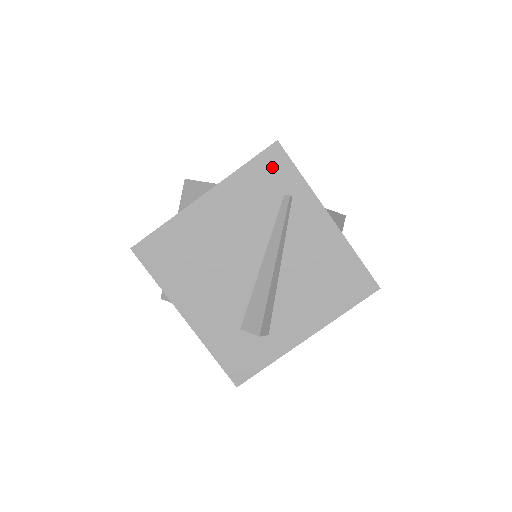
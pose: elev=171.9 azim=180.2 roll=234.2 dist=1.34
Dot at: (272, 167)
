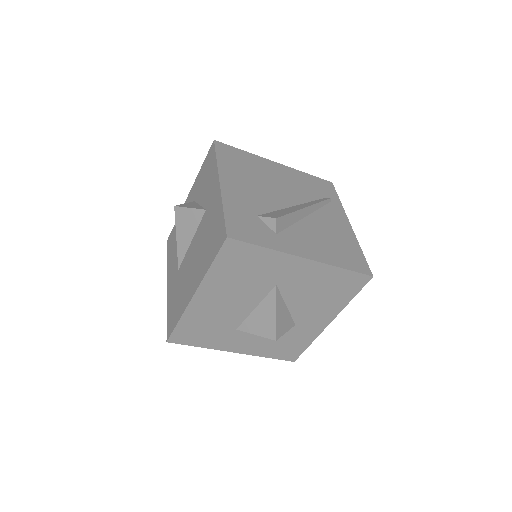
Dot at: (324, 186)
